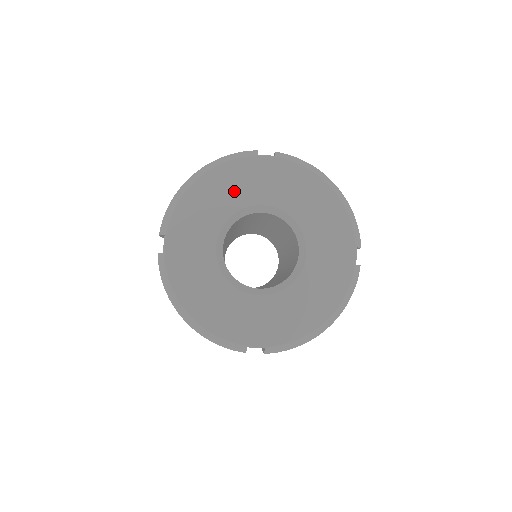
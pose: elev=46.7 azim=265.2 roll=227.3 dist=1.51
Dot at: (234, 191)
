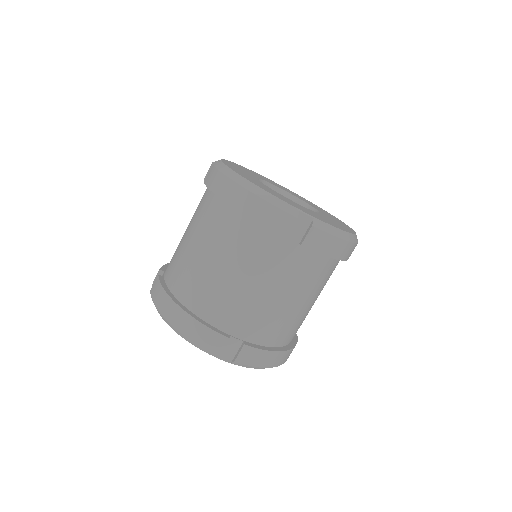
Dot at: (261, 177)
